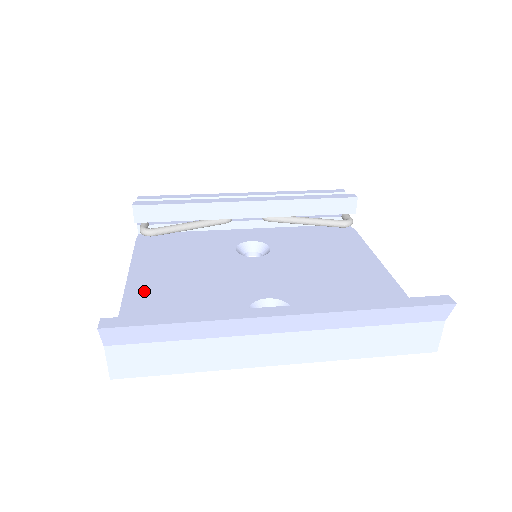
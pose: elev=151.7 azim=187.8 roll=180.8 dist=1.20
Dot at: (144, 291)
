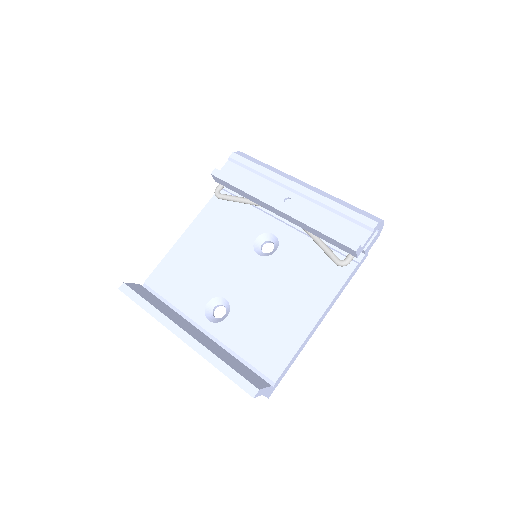
Dot at: (182, 249)
